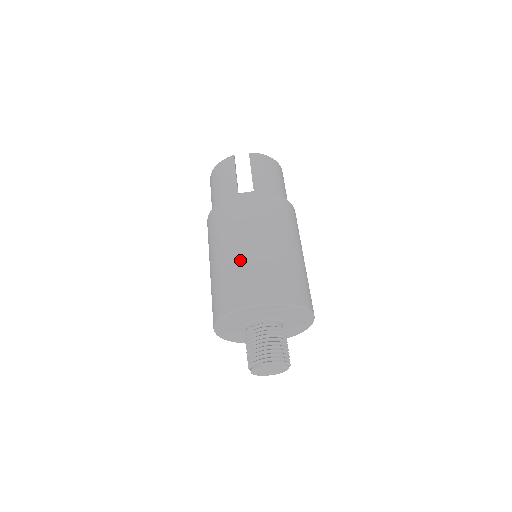
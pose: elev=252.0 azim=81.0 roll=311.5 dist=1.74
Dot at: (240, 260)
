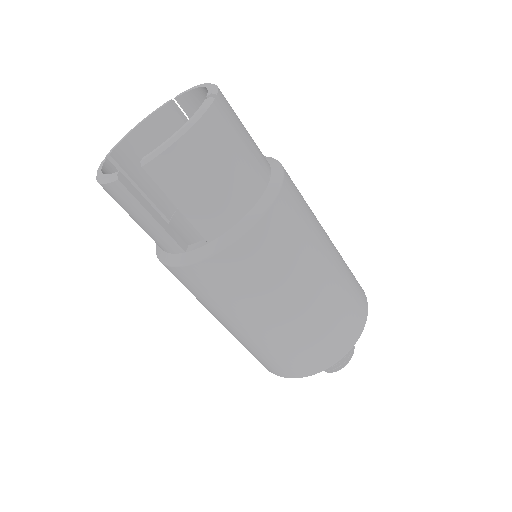
Dot at: (254, 342)
